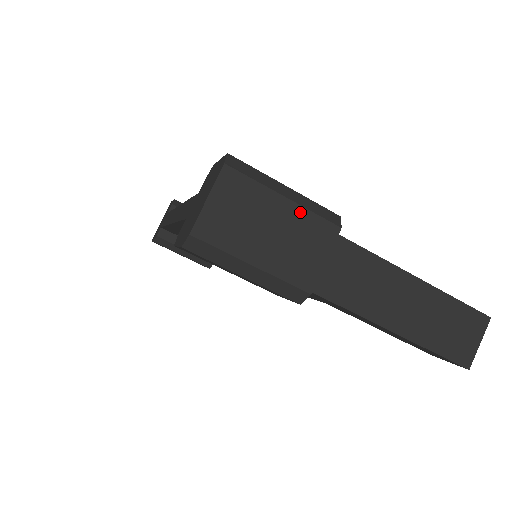
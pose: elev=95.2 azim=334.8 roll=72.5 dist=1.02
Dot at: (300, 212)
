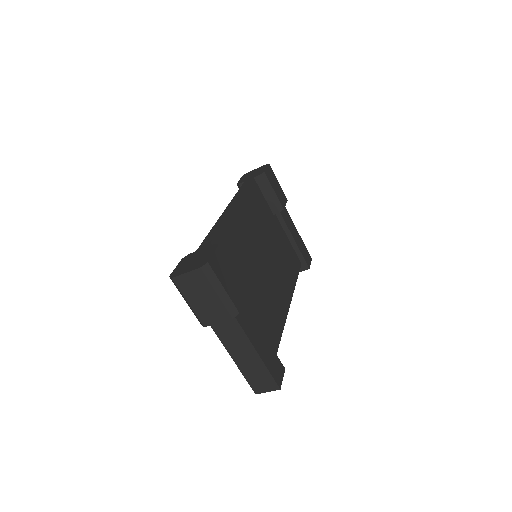
Dot at: (219, 302)
